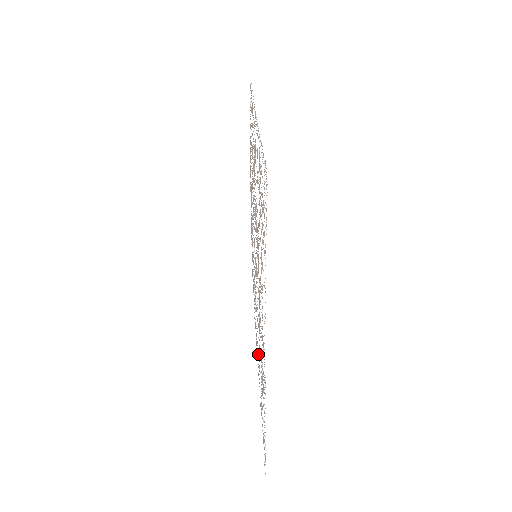
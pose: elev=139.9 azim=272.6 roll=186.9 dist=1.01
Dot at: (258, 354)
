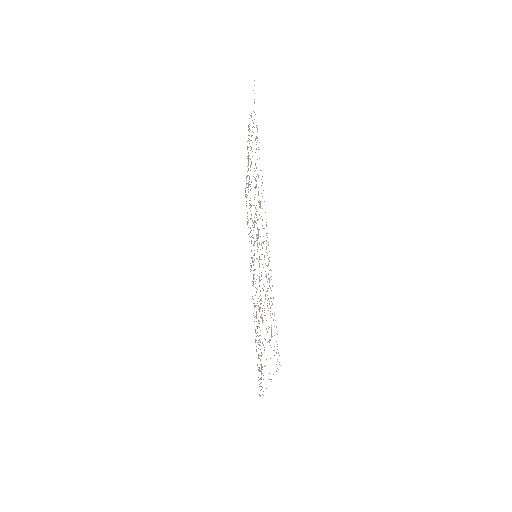
Dot at: occluded
